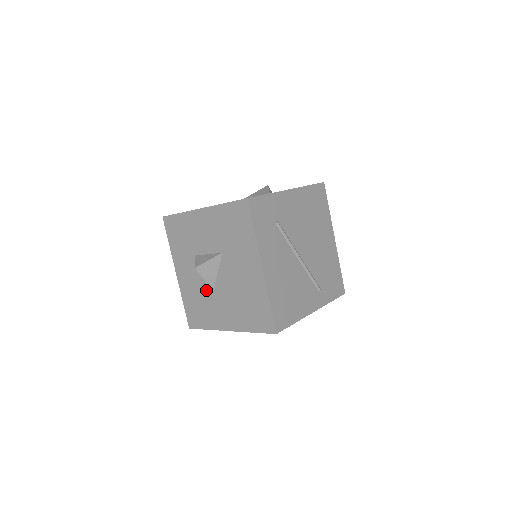
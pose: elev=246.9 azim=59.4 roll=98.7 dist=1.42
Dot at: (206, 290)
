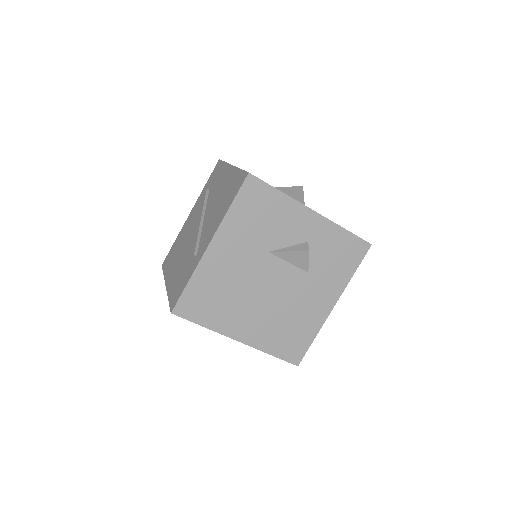
Dot at: occluded
